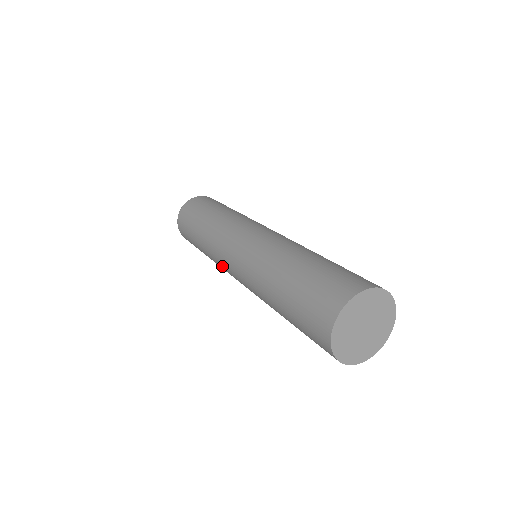
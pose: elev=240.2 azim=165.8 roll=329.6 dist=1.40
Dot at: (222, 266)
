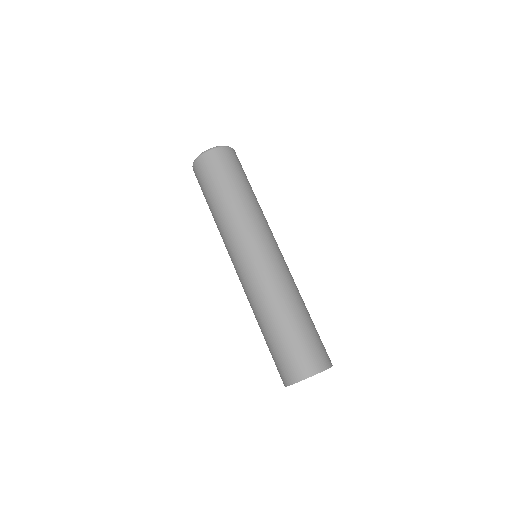
Dot at: (231, 243)
